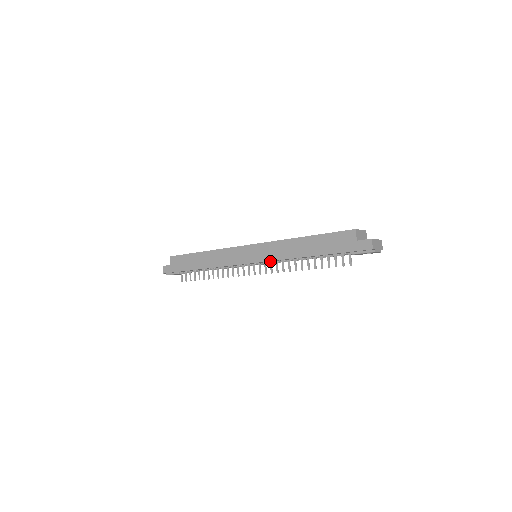
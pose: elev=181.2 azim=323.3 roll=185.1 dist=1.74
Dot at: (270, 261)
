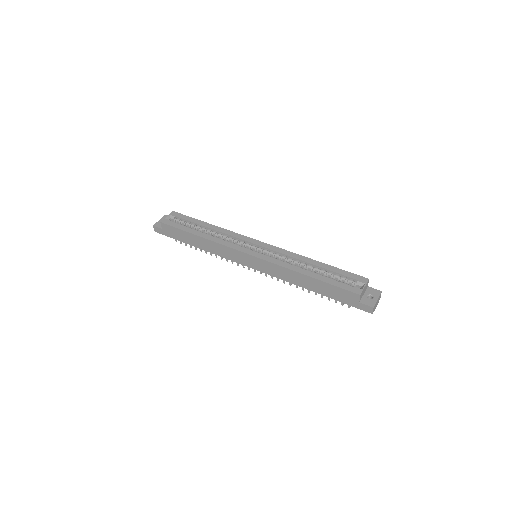
Dot at: occluded
